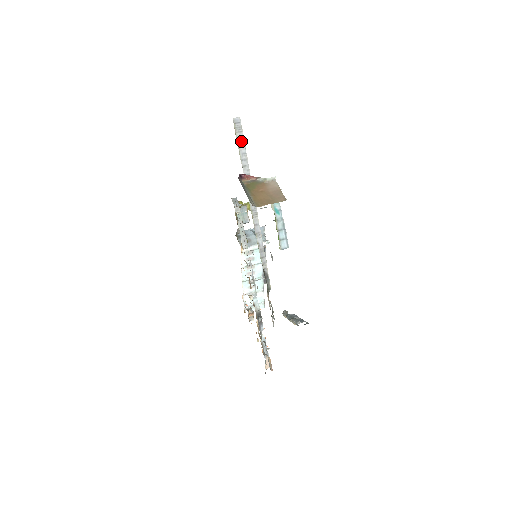
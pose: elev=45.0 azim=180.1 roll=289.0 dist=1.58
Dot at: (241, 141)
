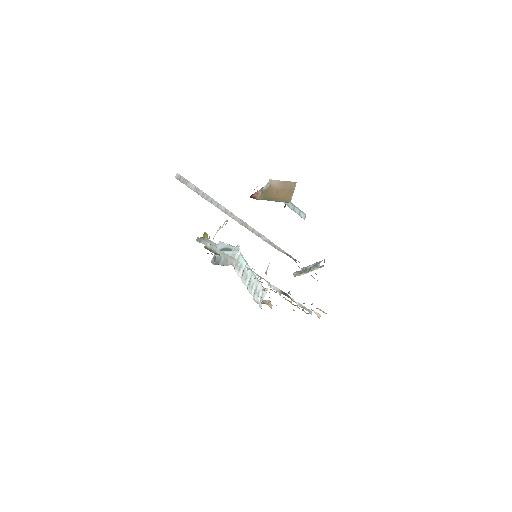
Dot at: (193, 188)
